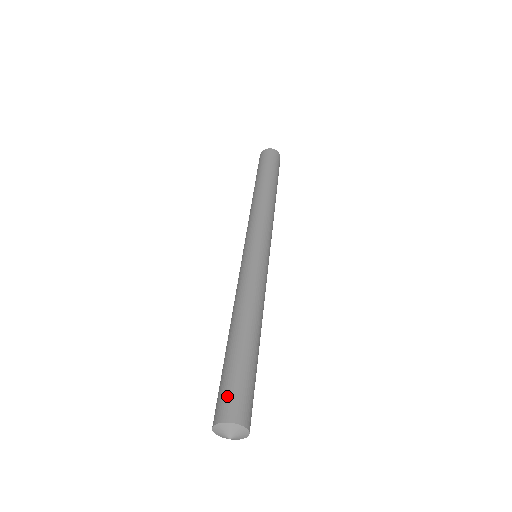
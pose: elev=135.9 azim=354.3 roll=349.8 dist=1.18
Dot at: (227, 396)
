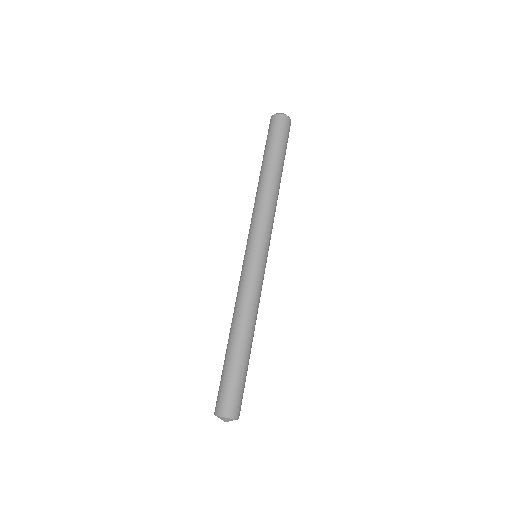
Dot at: (218, 395)
